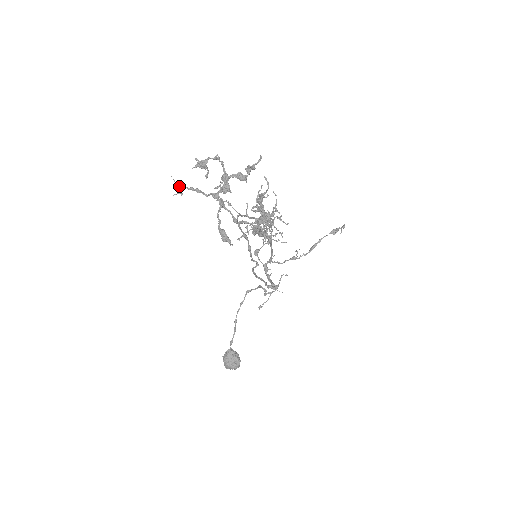
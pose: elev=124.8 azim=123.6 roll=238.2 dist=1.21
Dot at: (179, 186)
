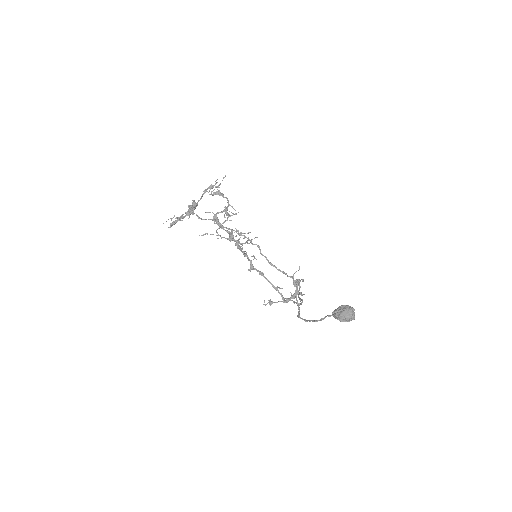
Dot at: (170, 218)
